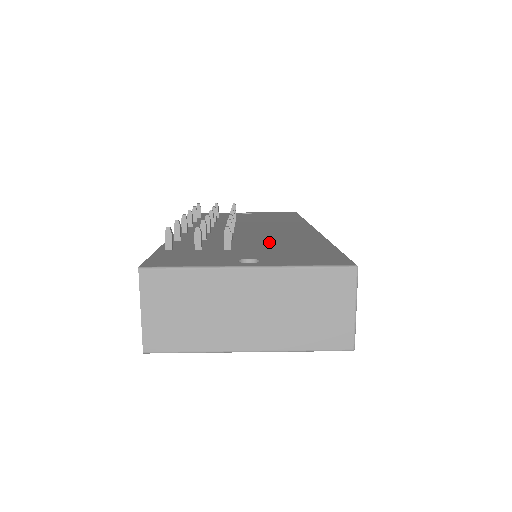
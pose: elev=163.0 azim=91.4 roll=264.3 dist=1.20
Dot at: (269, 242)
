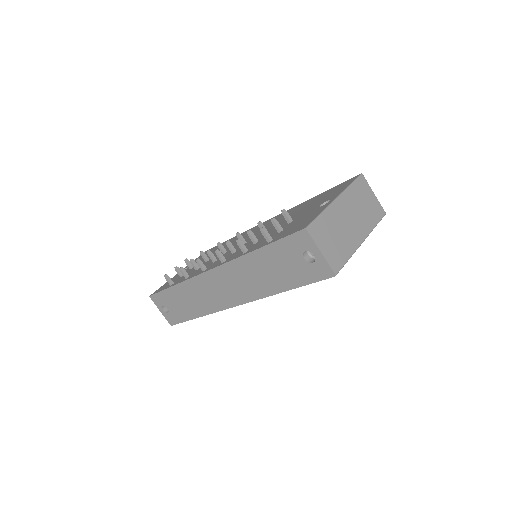
Dot at: occluded
